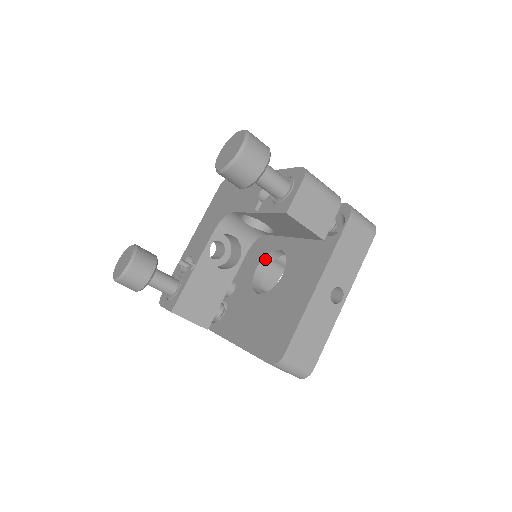
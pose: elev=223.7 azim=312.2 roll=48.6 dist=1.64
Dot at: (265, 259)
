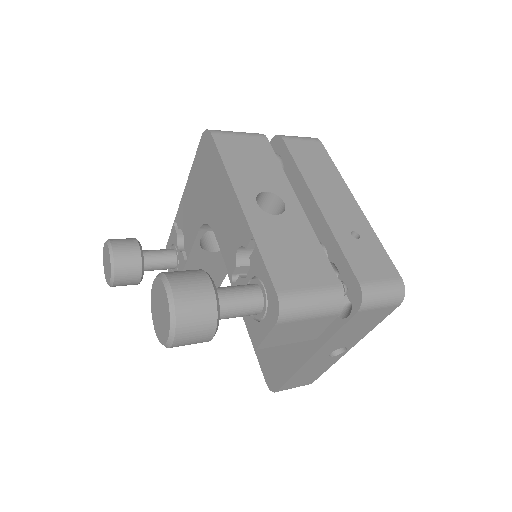
Dot at: occluded
